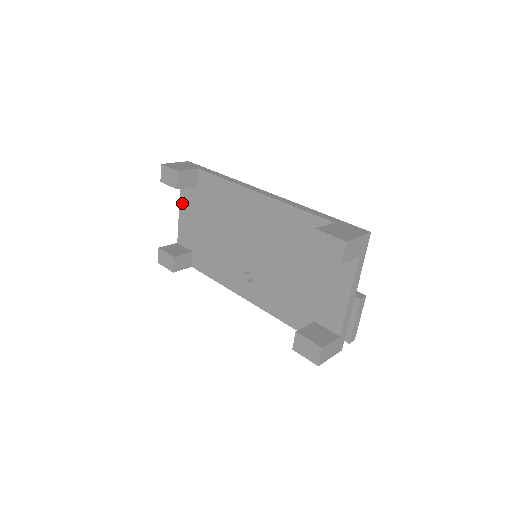
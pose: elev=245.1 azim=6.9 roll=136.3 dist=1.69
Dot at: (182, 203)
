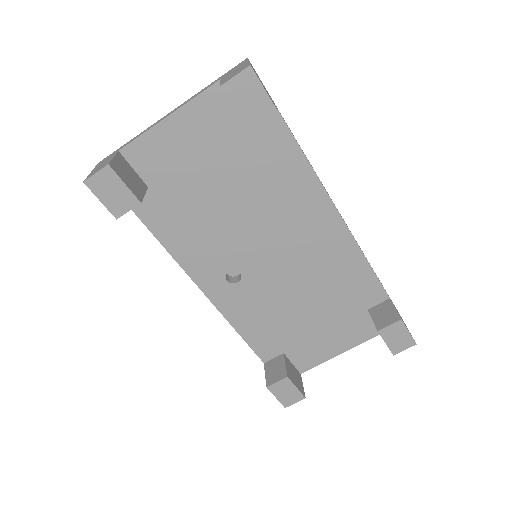
Dot at: (190, 112)
